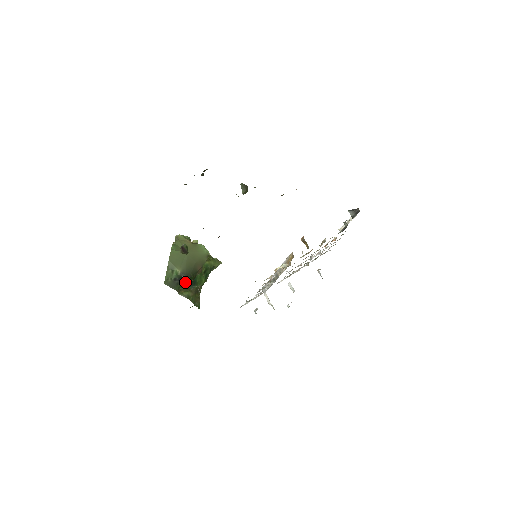
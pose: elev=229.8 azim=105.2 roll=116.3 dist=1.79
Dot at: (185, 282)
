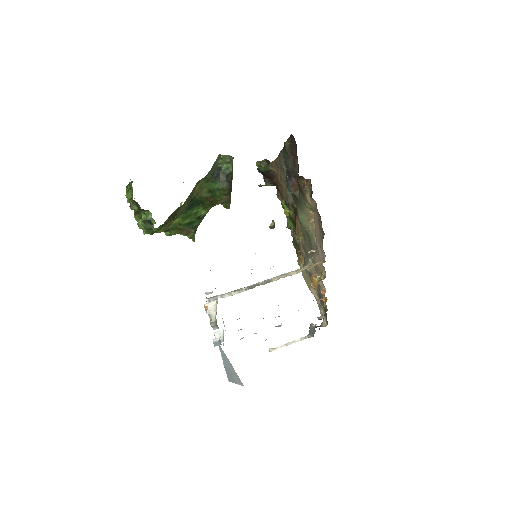
Dot at: (209, 186)
